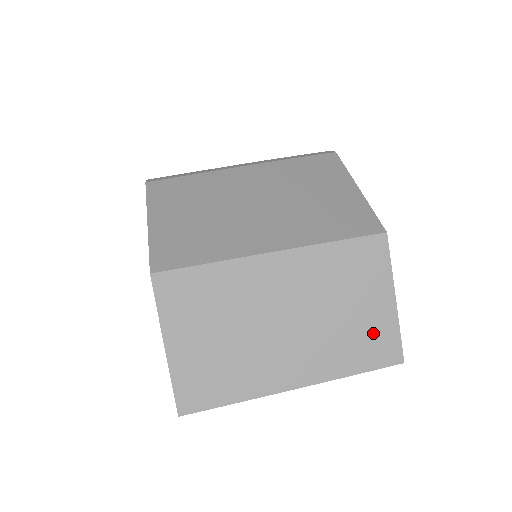
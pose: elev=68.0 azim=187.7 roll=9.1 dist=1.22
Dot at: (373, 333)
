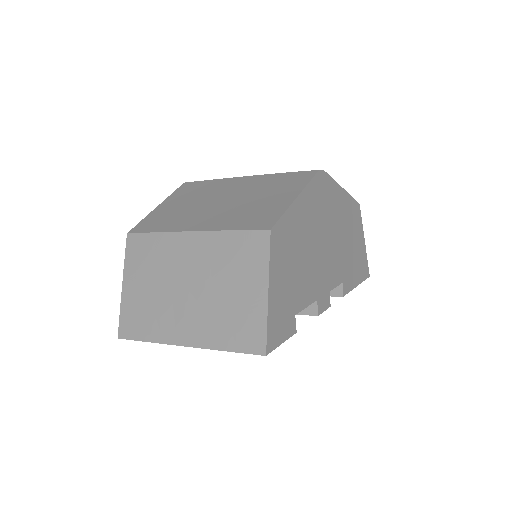
Dot at: (245, 318)
